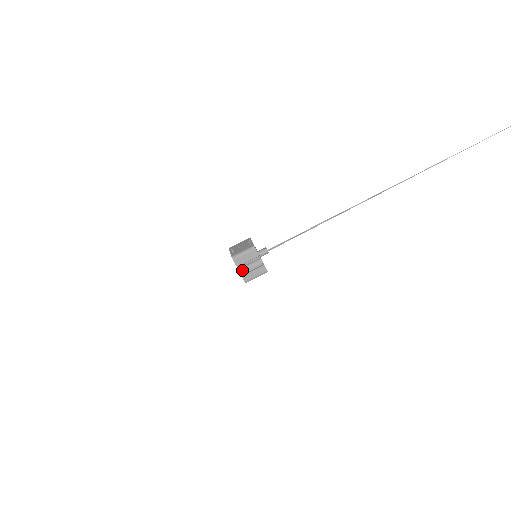
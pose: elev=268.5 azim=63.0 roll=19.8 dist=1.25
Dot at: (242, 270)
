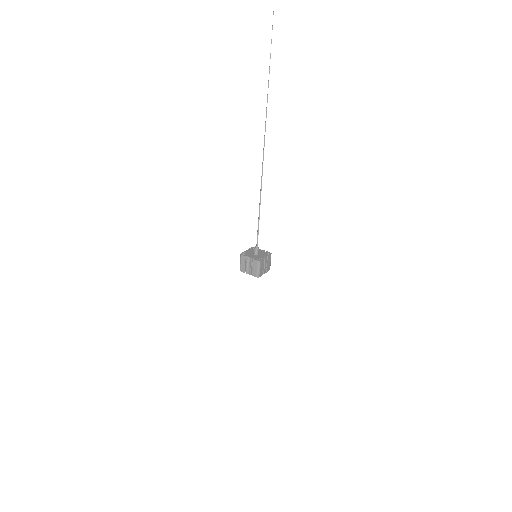
Dot at: (249, 272)
